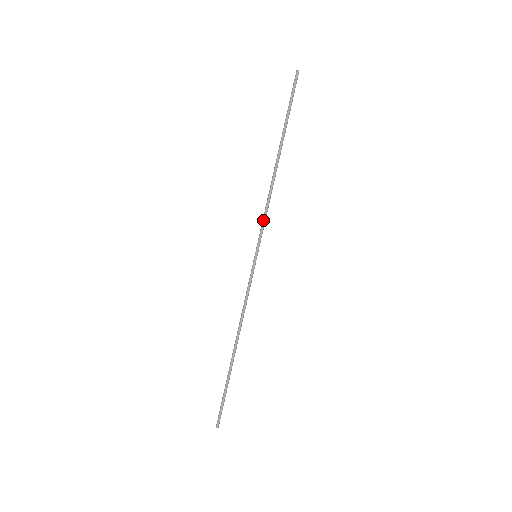
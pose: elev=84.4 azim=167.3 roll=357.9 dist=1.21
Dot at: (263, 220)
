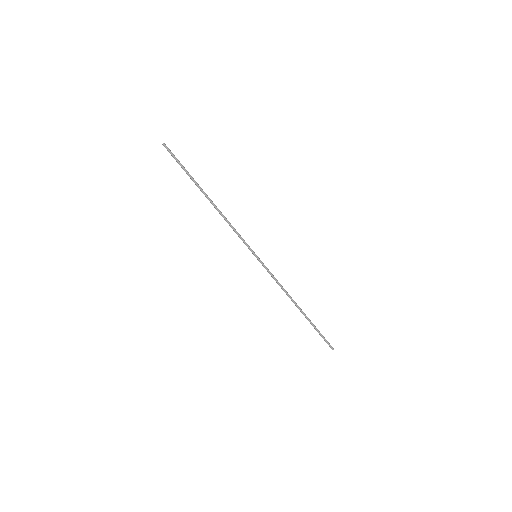
Dot at: (238, 236)
